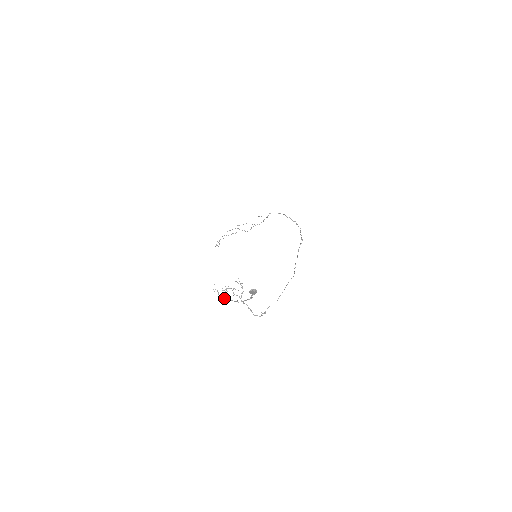
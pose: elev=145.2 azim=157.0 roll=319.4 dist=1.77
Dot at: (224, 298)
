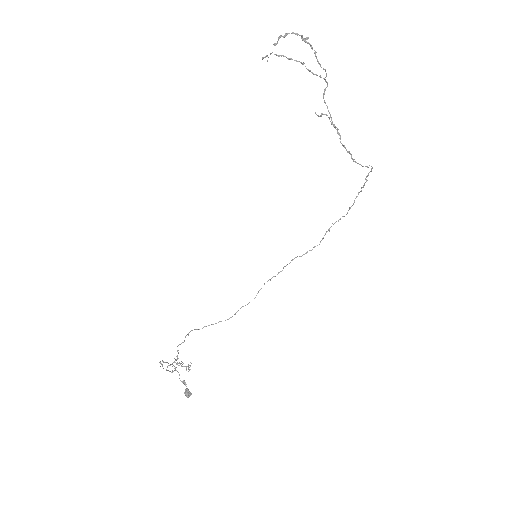
Dot at: (163, 361)
